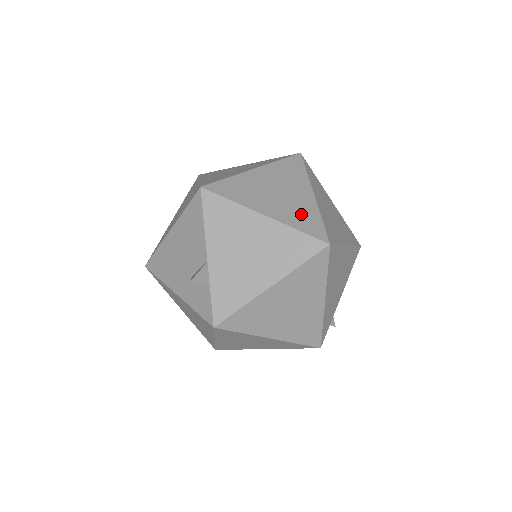
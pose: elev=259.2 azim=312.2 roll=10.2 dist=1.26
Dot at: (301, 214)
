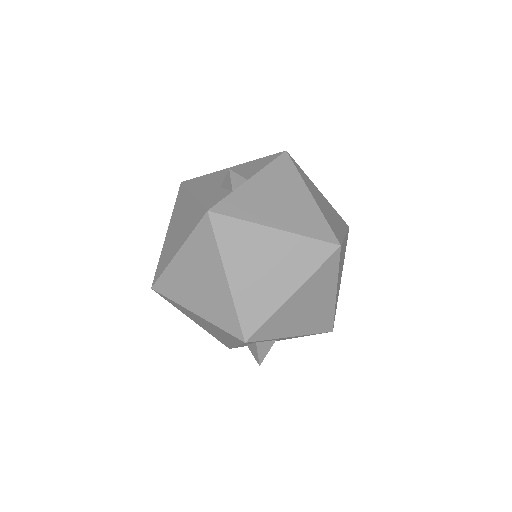
Dot at: (333, 223)
